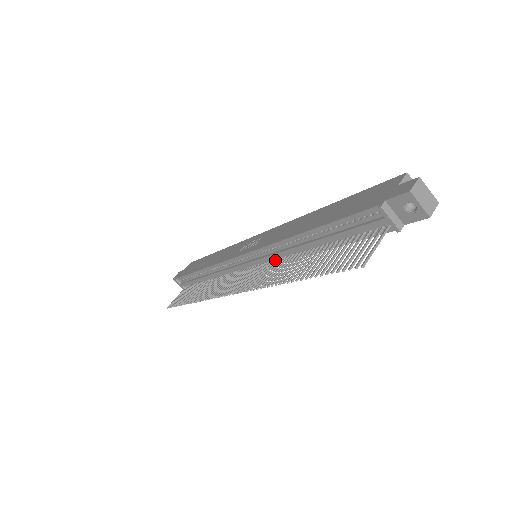
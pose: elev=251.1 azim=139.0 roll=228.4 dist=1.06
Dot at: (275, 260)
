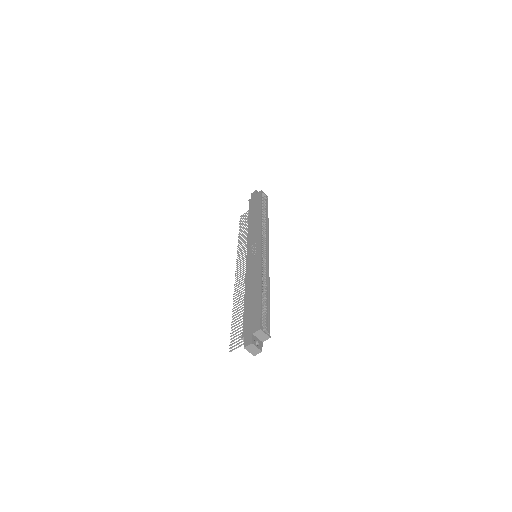
Dot at: occluded
